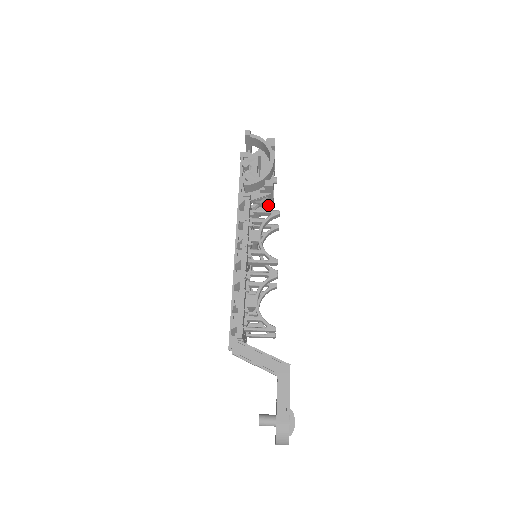
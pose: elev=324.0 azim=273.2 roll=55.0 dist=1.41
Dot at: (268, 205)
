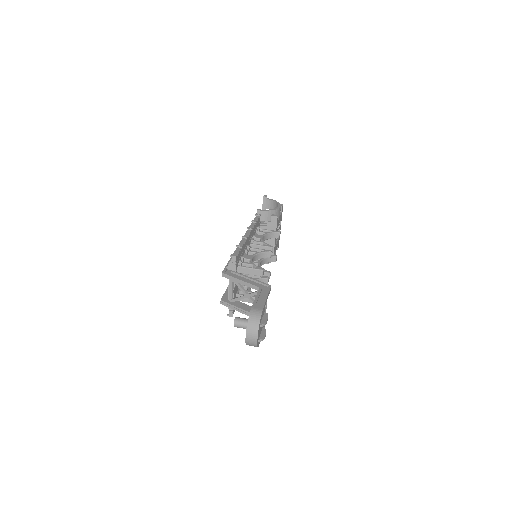
Dot at: (271, 244)
